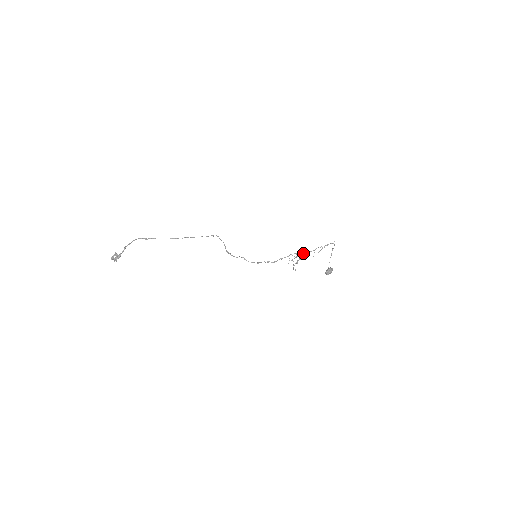
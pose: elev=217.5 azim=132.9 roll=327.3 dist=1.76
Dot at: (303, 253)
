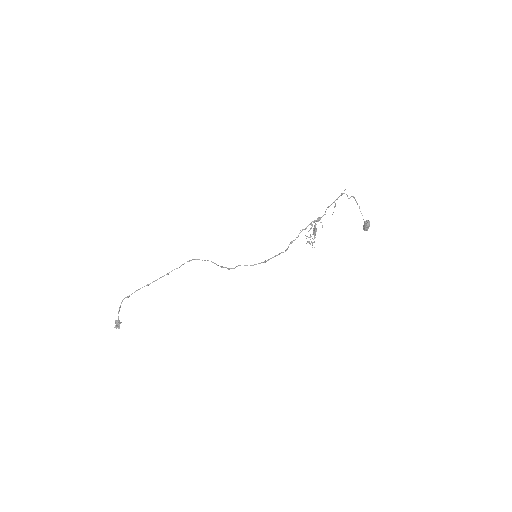
Dot at: (315, 223)
